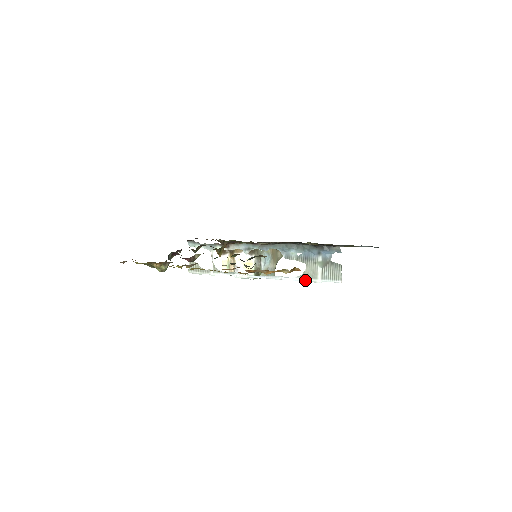
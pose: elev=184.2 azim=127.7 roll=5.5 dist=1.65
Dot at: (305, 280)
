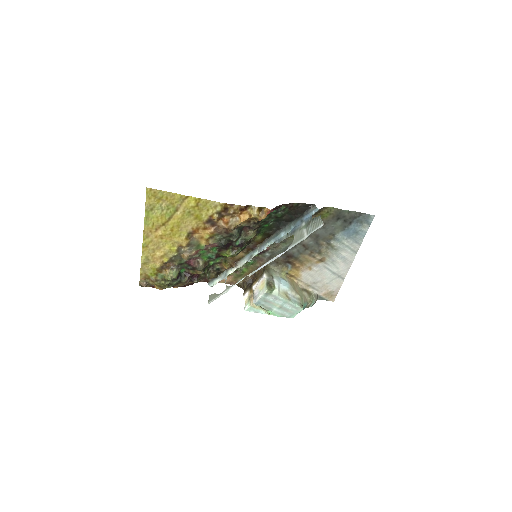
Dot at: occluded
